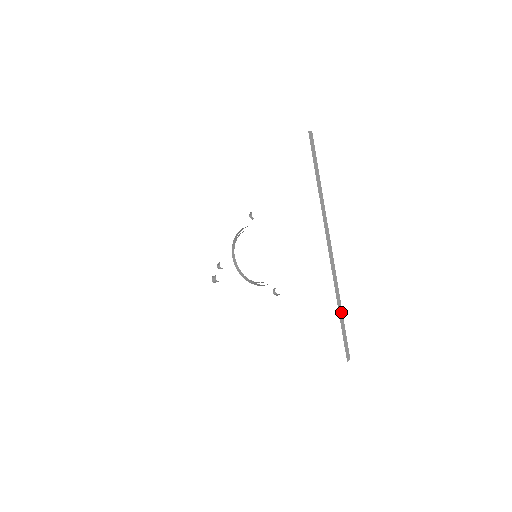
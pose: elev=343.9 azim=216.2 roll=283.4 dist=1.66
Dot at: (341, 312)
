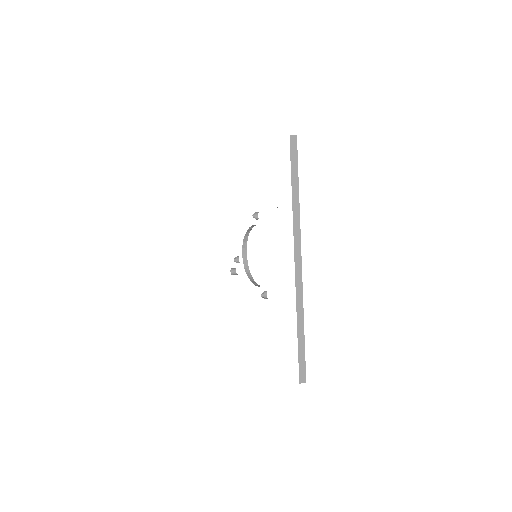
Dot at: (302, 330)
